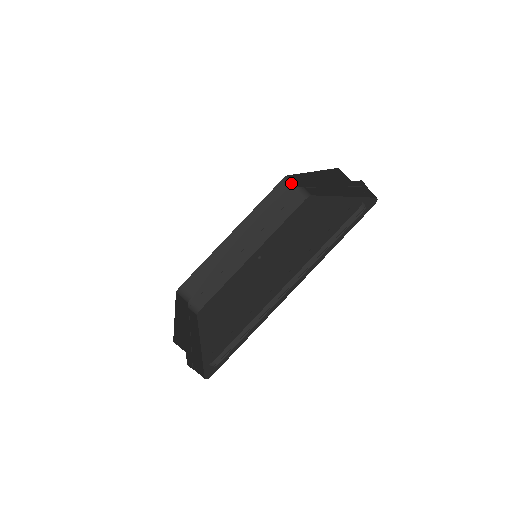
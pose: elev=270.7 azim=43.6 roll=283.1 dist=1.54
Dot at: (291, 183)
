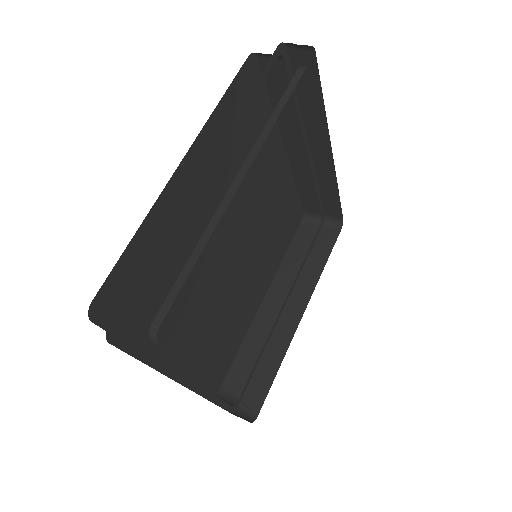
Dot at: (313, 218)
